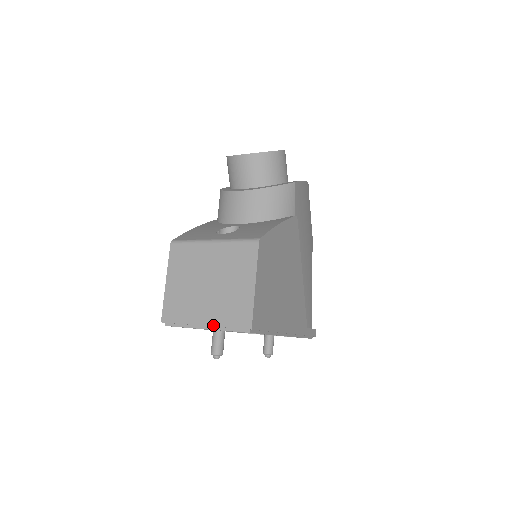
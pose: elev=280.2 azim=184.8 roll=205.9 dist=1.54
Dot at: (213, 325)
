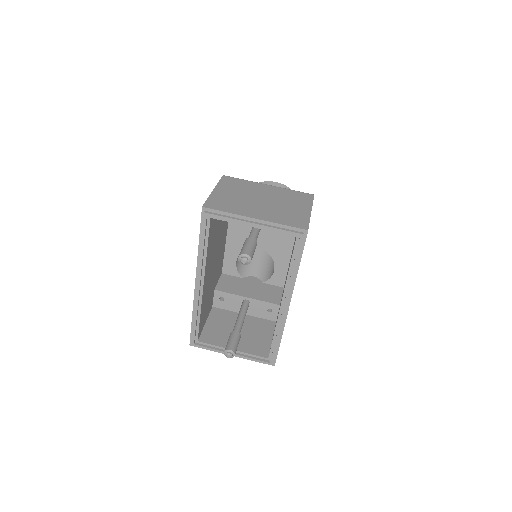
Dot at: (266, 220)
